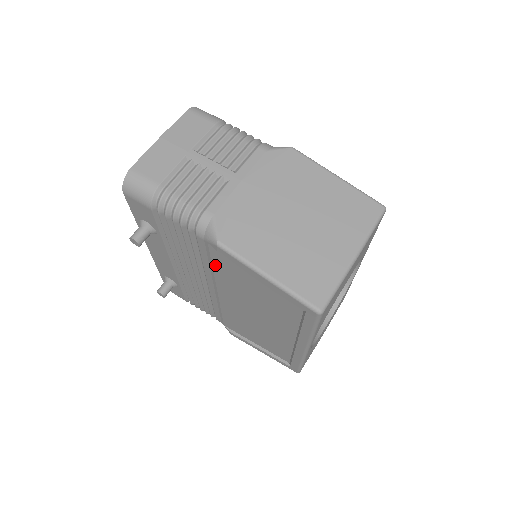
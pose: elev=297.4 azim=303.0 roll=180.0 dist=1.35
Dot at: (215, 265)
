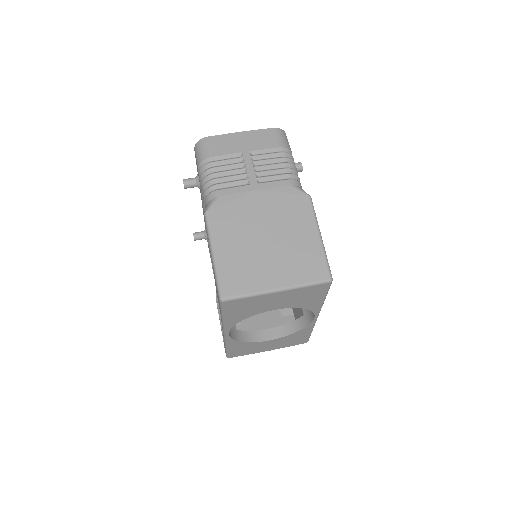
Dot at: occluded
